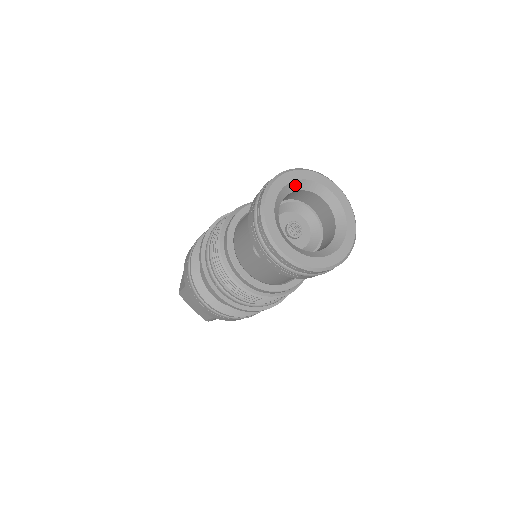
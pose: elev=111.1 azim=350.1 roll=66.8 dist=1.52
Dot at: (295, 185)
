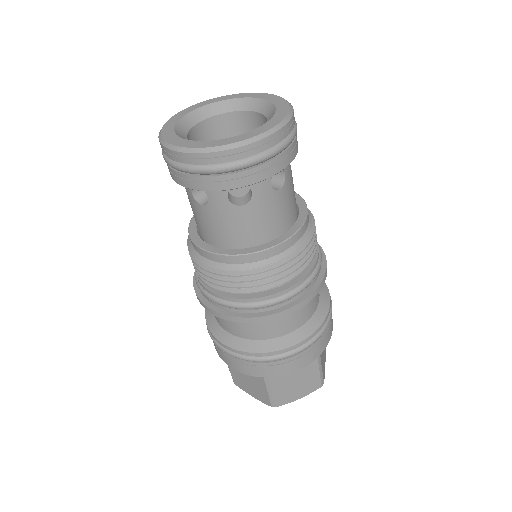
Dot at: (180, 129)
